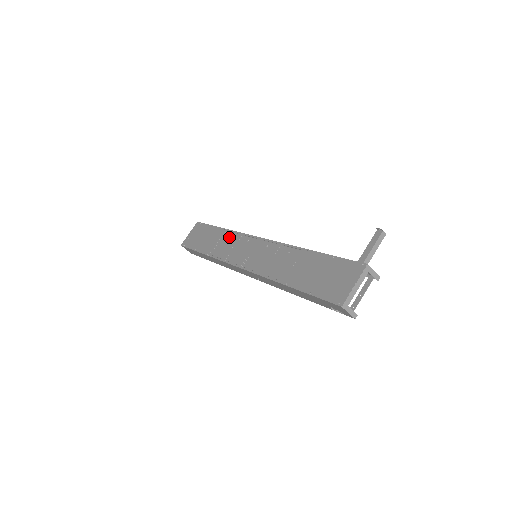
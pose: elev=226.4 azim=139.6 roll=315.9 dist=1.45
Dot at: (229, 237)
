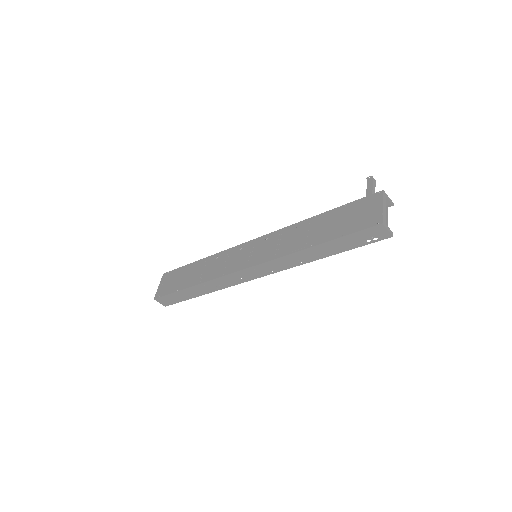
Dot at: (215, 259)
